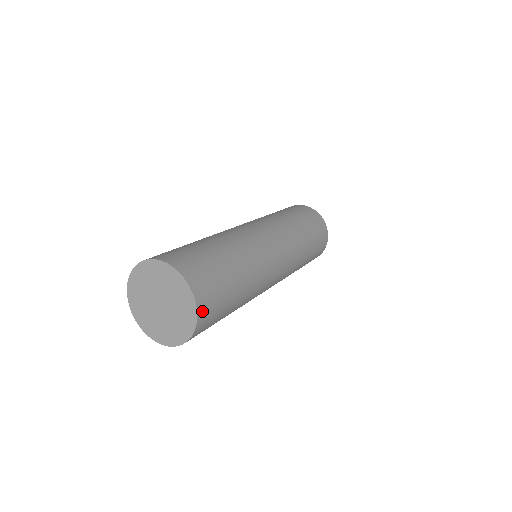
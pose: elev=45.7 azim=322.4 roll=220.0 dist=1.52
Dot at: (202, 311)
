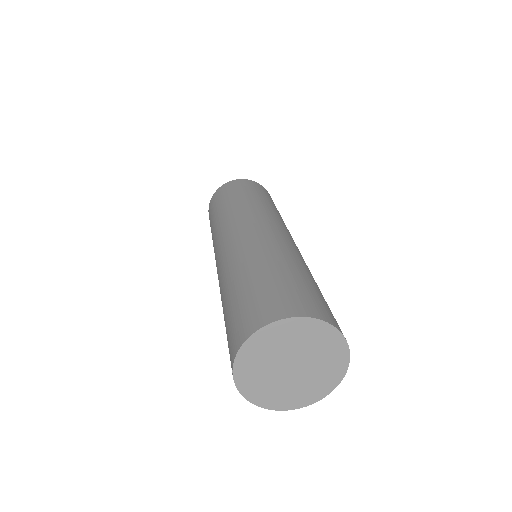
Dot at: occluded
